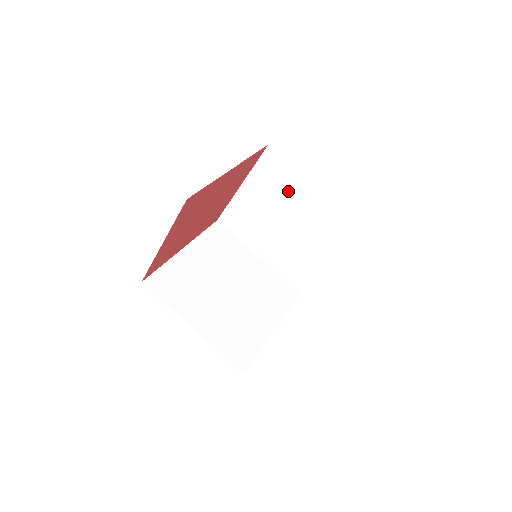
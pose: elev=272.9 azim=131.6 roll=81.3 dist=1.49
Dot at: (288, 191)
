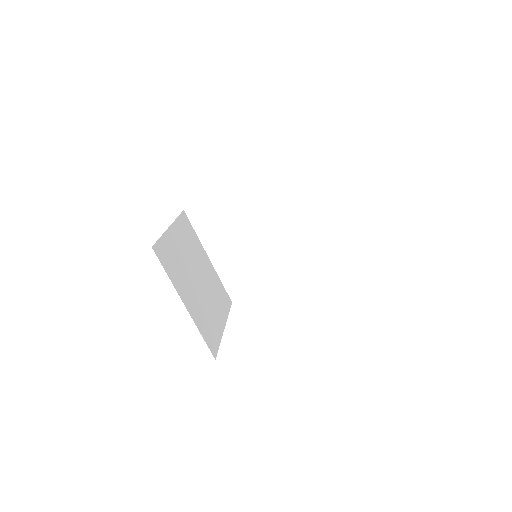
Dot at: occluded
